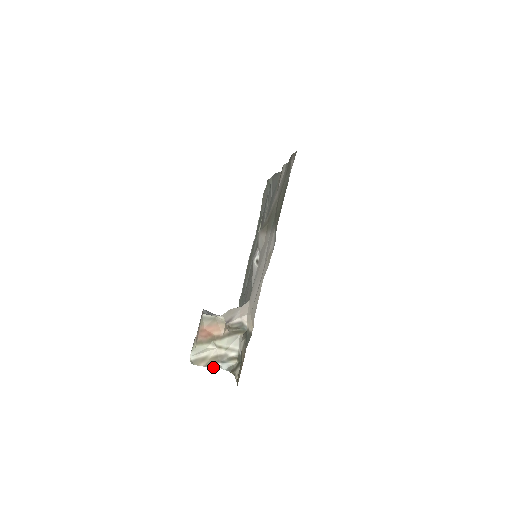
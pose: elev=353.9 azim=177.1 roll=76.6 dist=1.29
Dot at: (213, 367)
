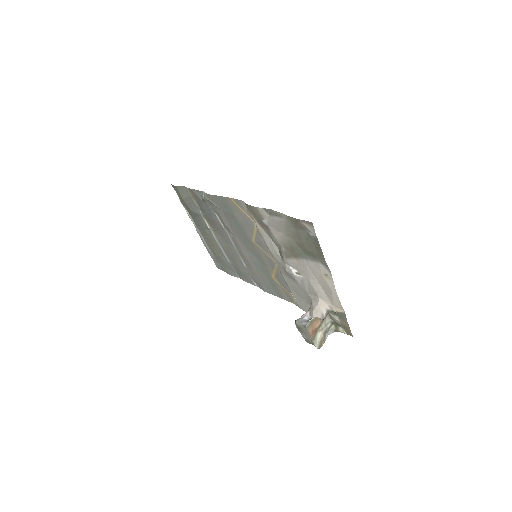
Dot at: occluded
